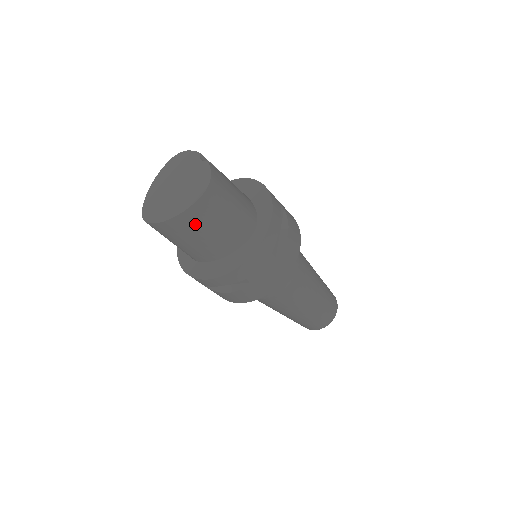
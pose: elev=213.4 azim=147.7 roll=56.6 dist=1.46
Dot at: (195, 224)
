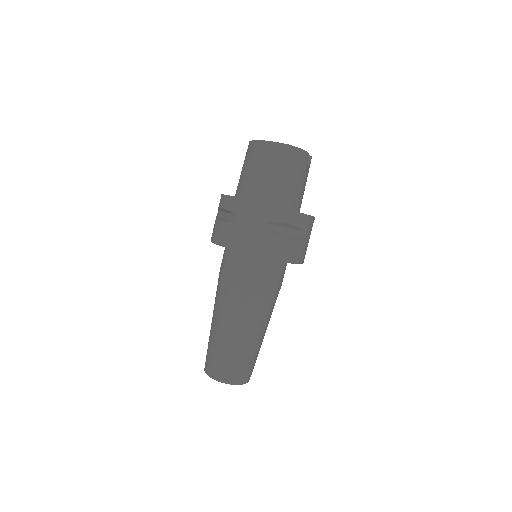
Dot at: (262, 156)
